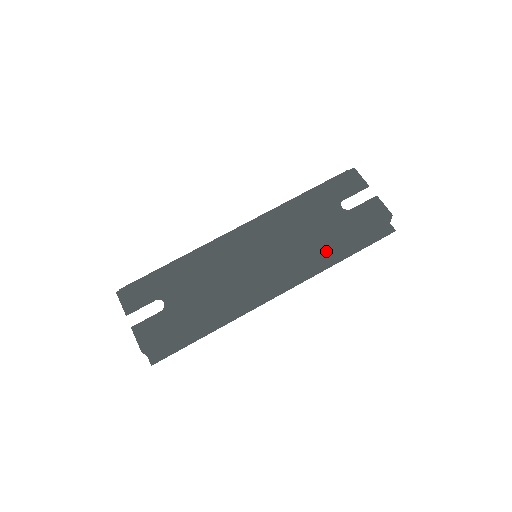
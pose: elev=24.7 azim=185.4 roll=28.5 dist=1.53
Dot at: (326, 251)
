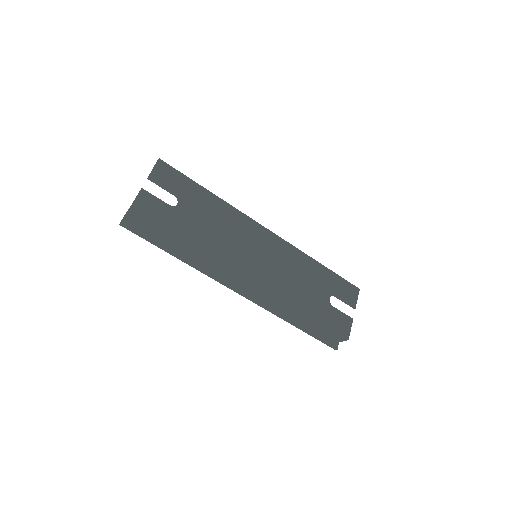
Dot at: (295, 308)
